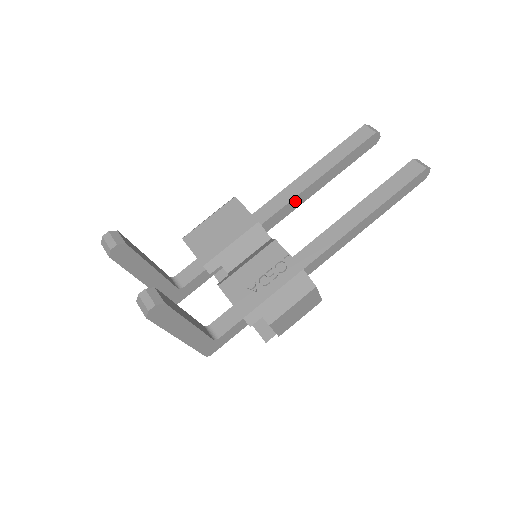
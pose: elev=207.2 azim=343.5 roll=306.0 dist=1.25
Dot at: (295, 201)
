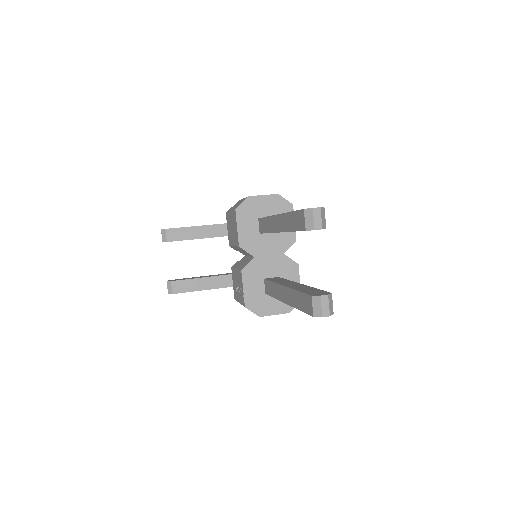
Dot at: occluded
